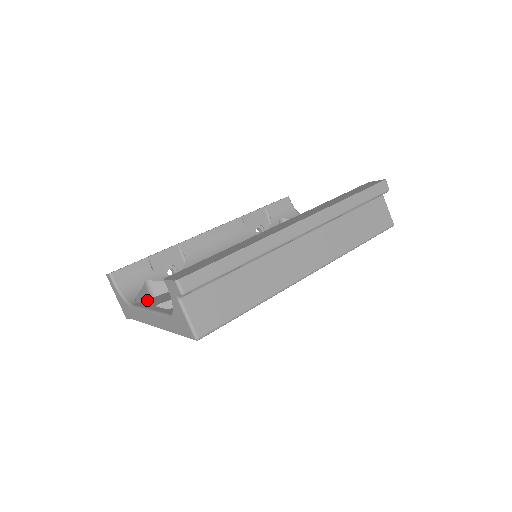
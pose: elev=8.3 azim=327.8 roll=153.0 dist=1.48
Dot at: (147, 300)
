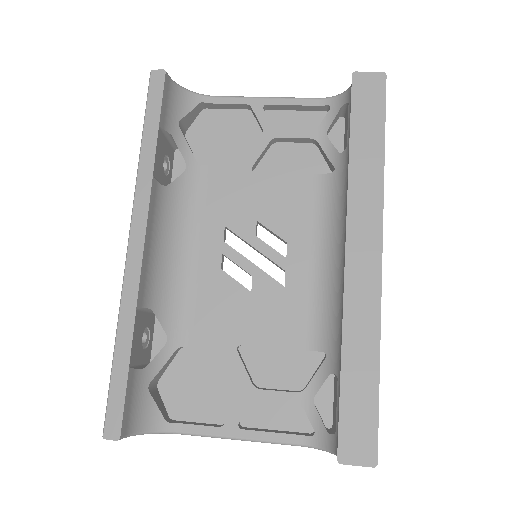
Dot at: (160, 397)
